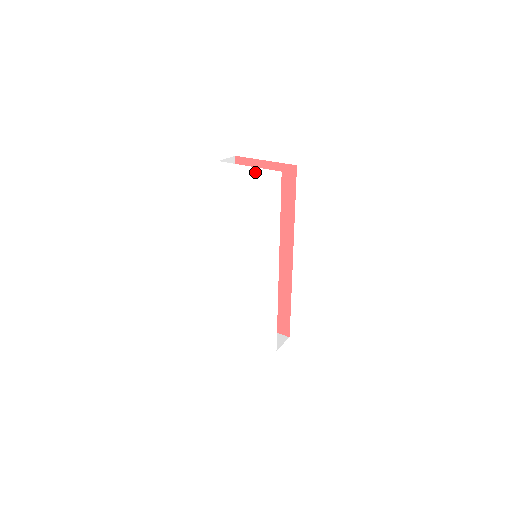
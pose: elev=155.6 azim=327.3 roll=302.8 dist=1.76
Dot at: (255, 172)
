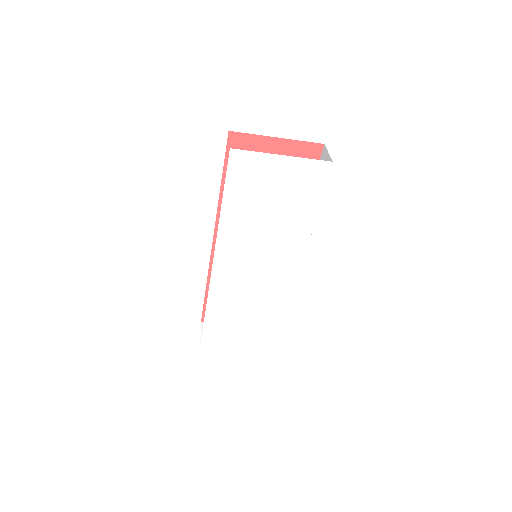
Dot at: (292, 163)
